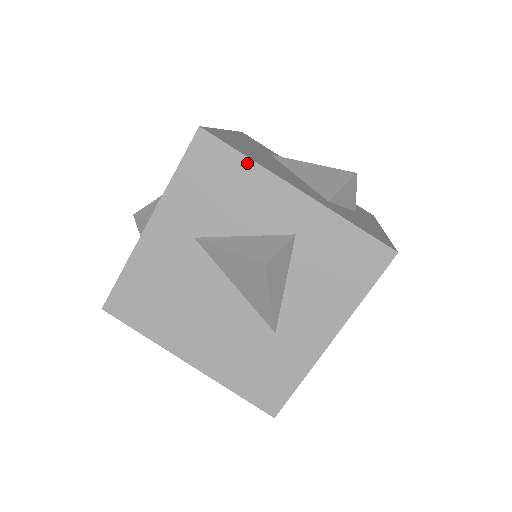
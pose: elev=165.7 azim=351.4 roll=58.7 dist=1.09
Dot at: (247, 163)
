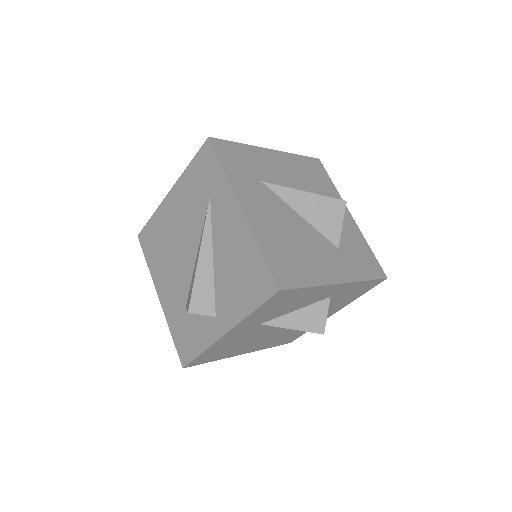
Dot at: (310, 289)
